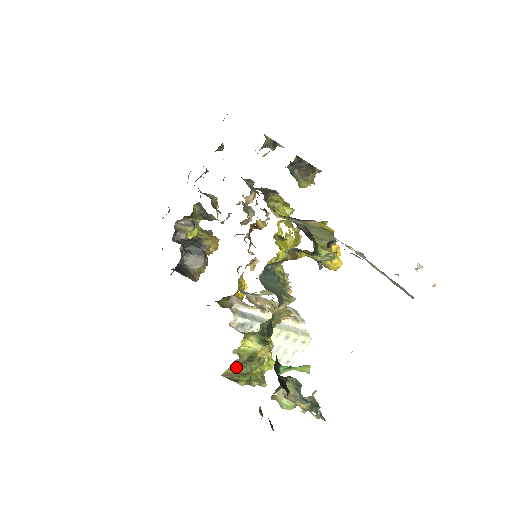
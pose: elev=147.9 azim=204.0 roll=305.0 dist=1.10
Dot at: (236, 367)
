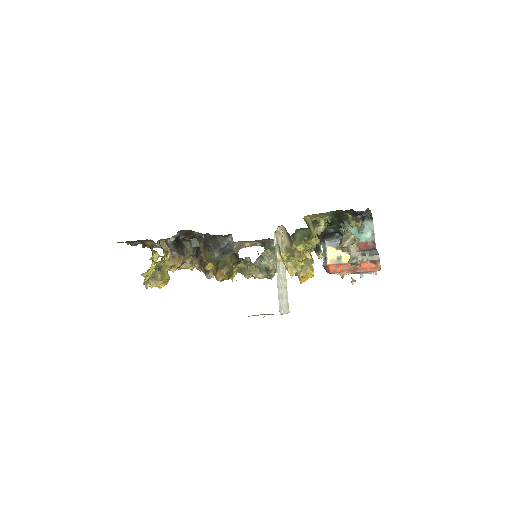
Dot at: (311, 222)
